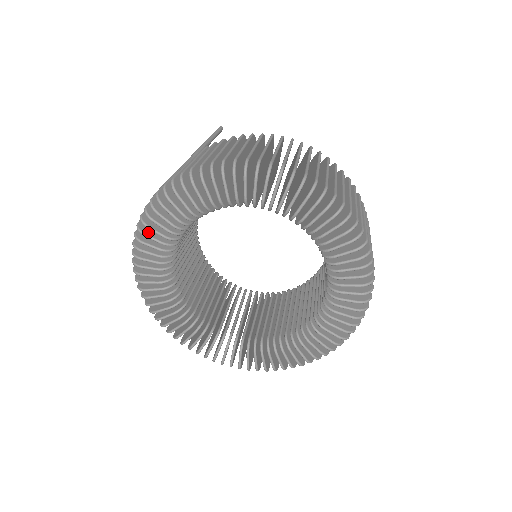
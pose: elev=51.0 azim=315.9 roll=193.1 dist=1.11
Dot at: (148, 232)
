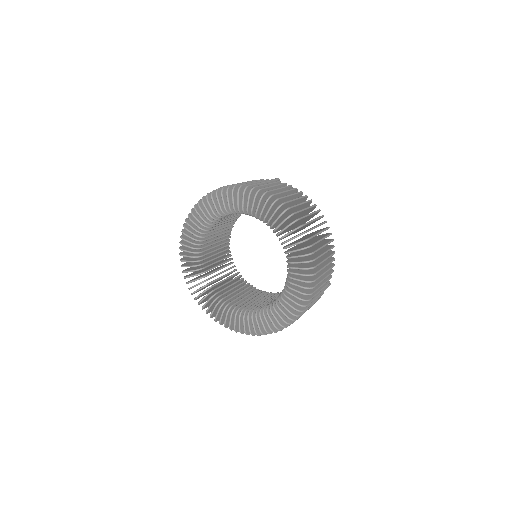
Dot at: (196, 215)
